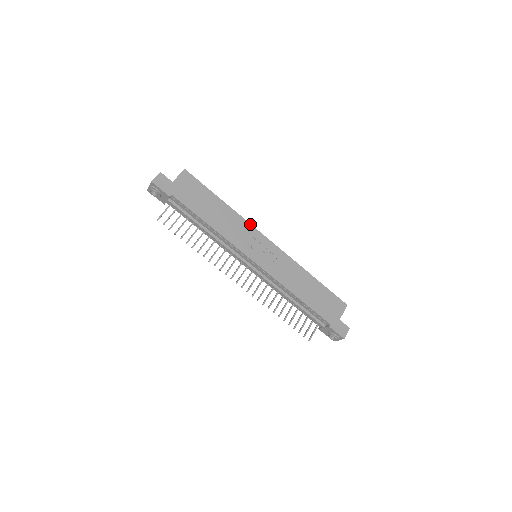
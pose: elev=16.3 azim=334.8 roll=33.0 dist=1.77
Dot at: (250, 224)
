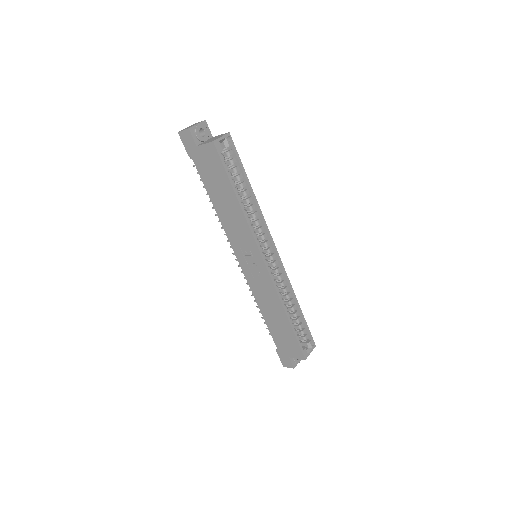
Dot at: (253, 236)
